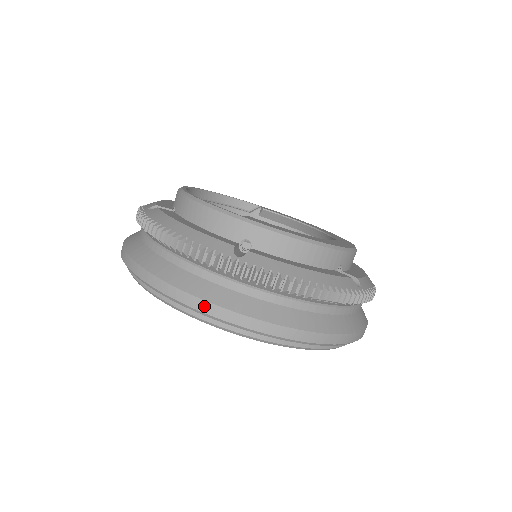
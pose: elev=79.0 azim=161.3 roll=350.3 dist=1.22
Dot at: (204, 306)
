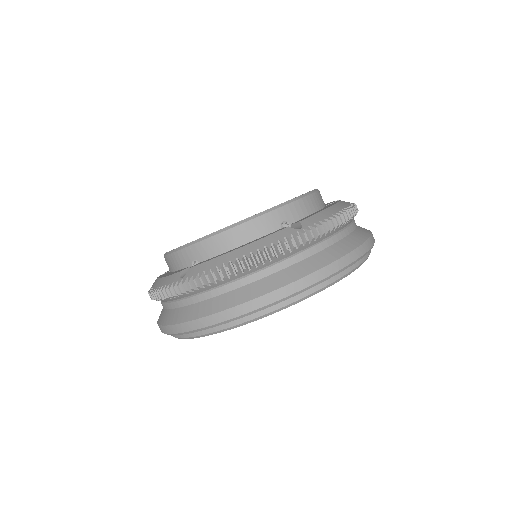
Dot at: (316, 277)
